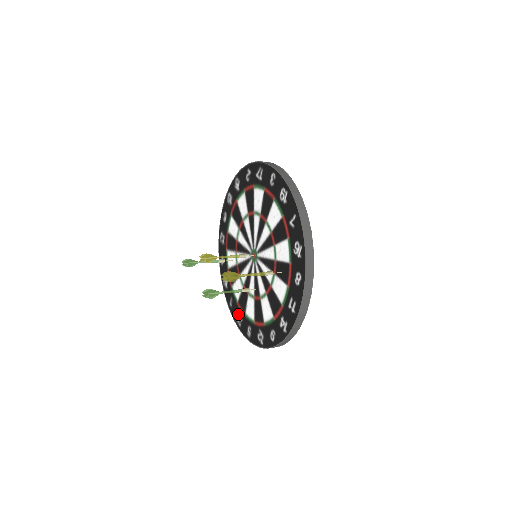
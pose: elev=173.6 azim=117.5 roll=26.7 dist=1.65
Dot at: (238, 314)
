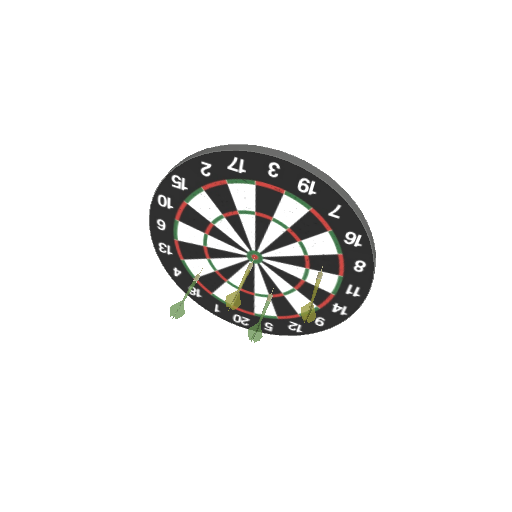
Dot at: (238, 316)
